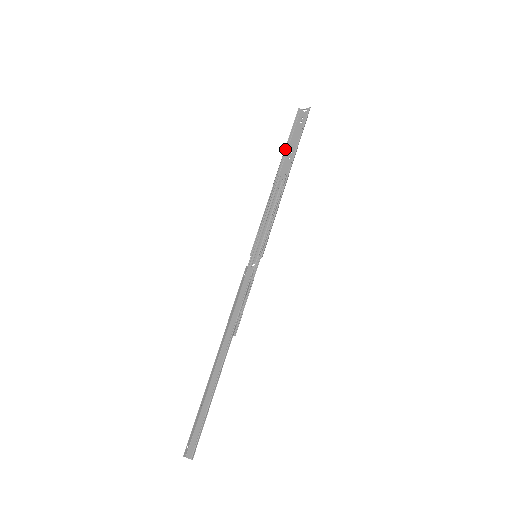
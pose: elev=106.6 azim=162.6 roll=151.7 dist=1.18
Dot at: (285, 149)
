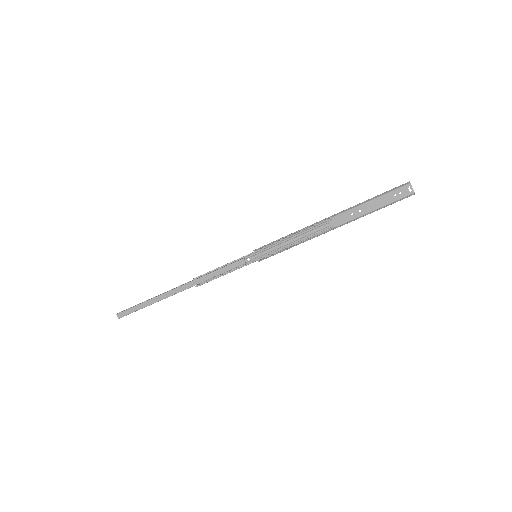
Dot at: (359, 204)
